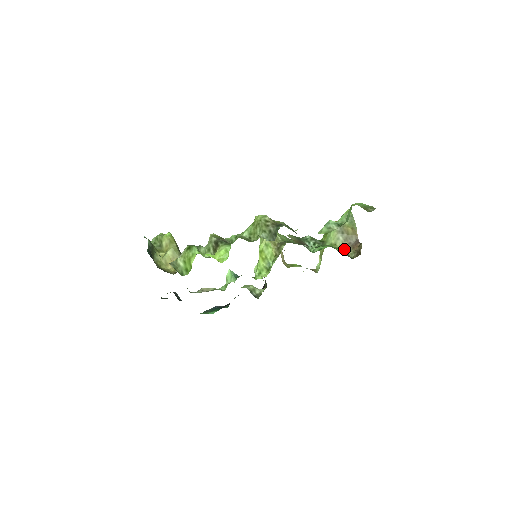
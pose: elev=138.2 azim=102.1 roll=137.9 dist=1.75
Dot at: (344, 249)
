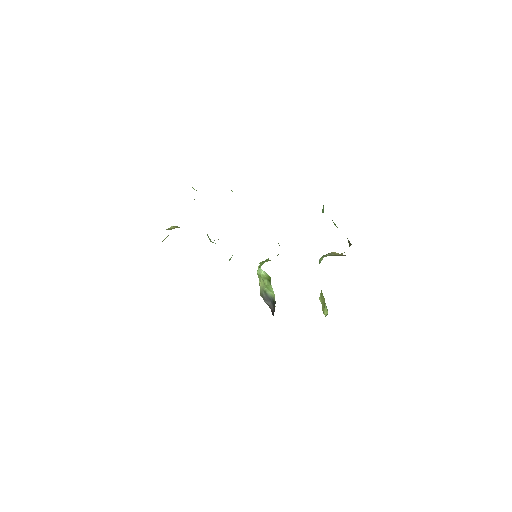
Dot at: occluded
